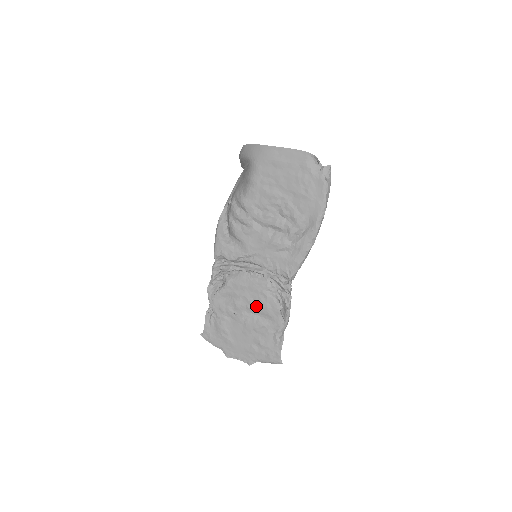
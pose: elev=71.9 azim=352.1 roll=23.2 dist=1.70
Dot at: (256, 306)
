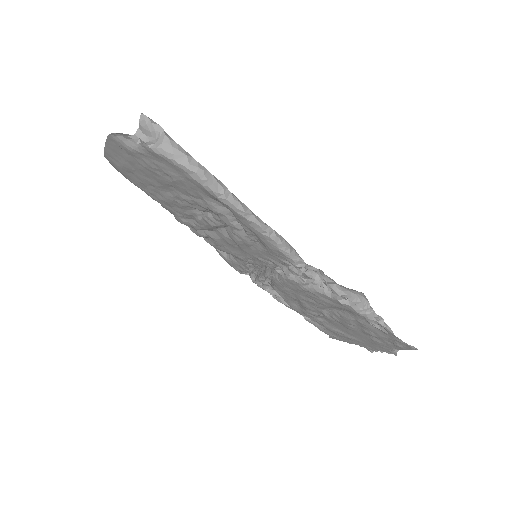
Dot at: (319, 304)
